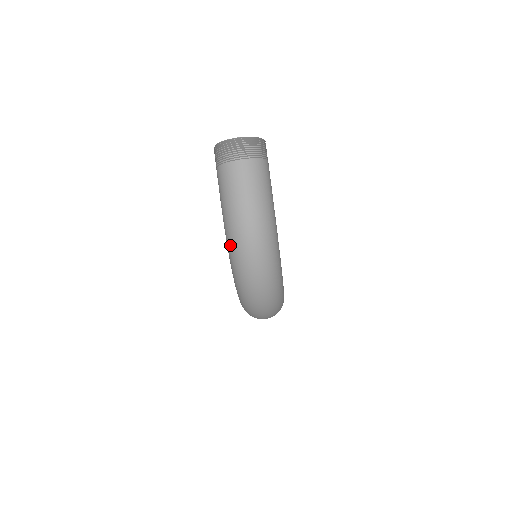
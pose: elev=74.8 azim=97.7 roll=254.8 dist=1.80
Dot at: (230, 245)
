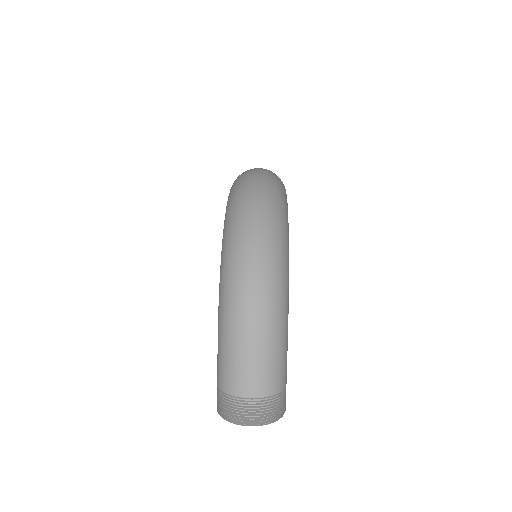
Dot at: (233, 186)
